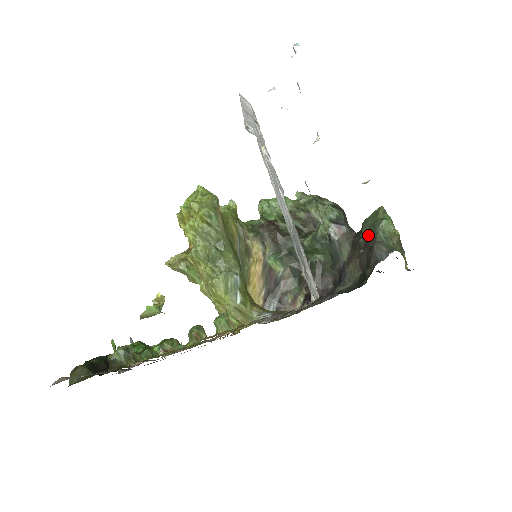
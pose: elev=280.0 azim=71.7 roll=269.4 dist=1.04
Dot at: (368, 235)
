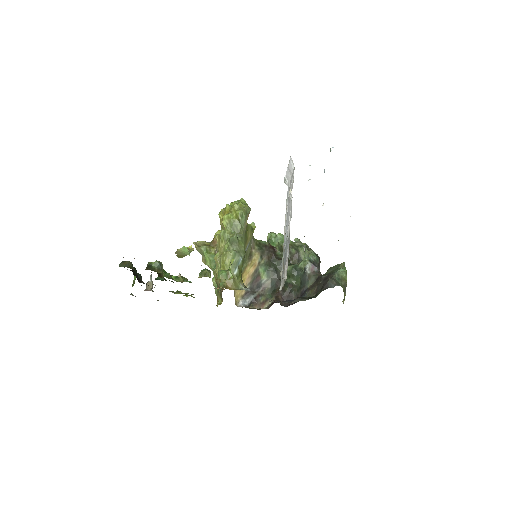
Dot at: (329, 274)
